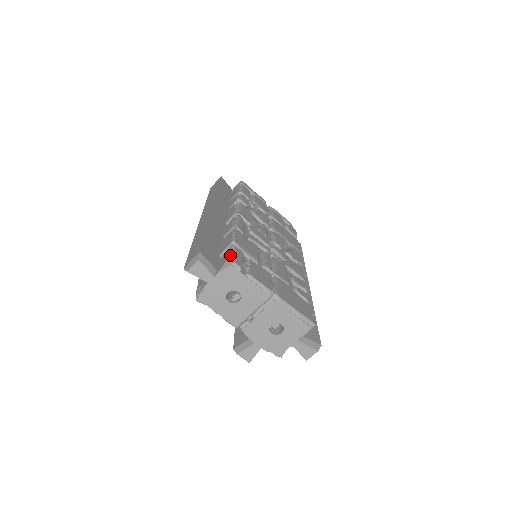
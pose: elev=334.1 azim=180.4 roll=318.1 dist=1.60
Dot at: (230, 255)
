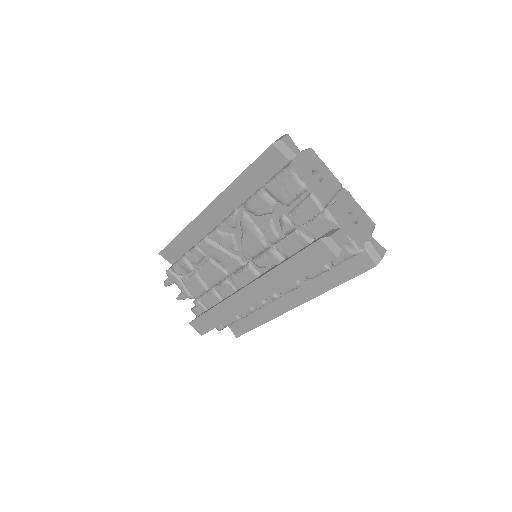
Dot at: occluded
